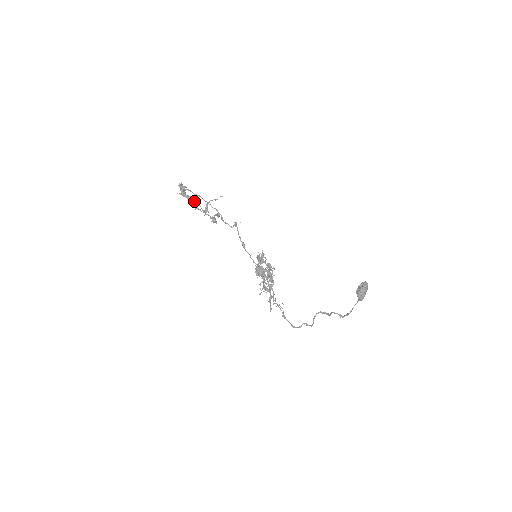
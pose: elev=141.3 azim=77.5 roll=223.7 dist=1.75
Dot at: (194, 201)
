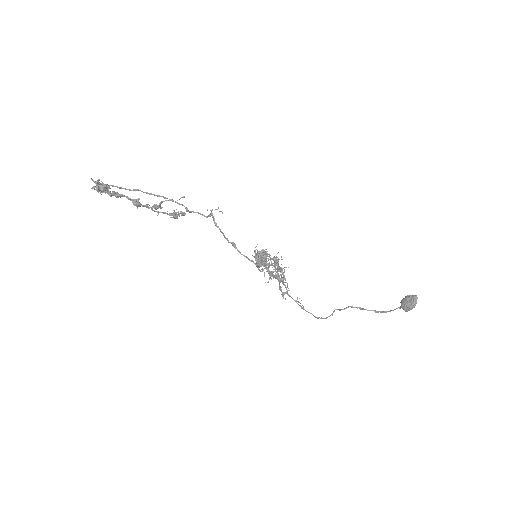
Dot at: (131, 200)
